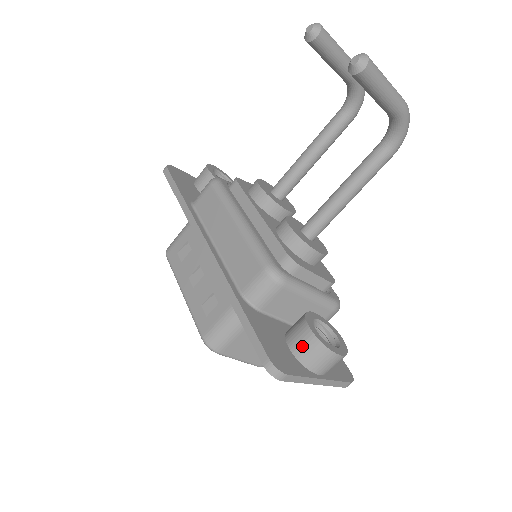
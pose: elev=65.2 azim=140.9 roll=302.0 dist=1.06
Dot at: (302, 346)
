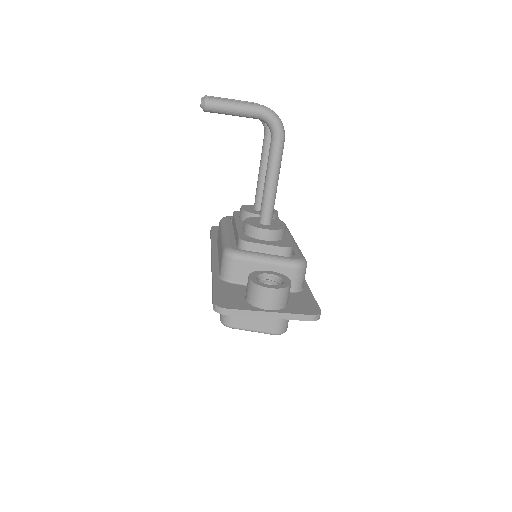
Dot at: (248, 292)
